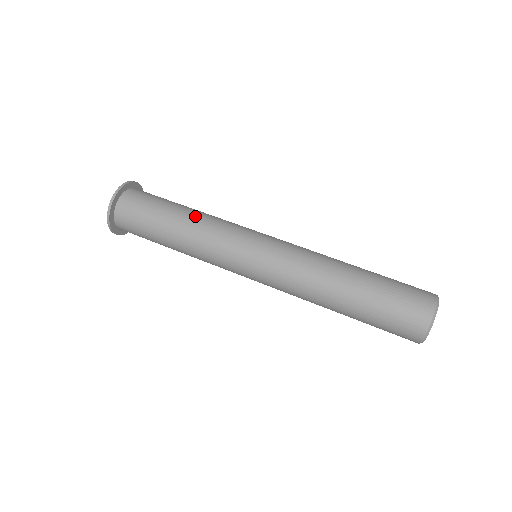
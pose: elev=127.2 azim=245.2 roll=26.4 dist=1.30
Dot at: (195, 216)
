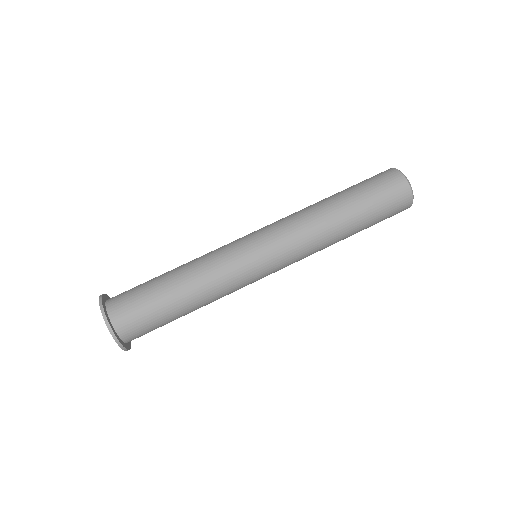
Dot at: (199, 297)
